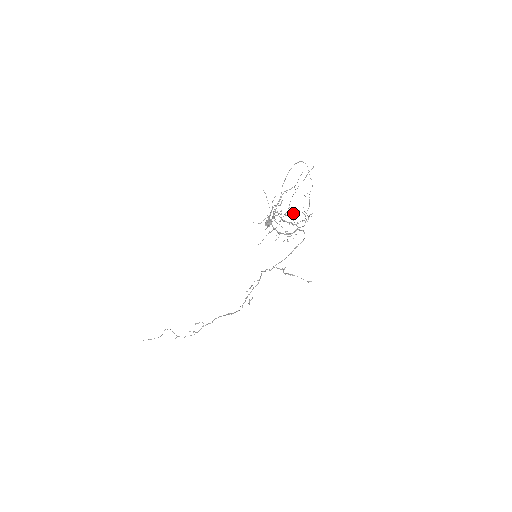
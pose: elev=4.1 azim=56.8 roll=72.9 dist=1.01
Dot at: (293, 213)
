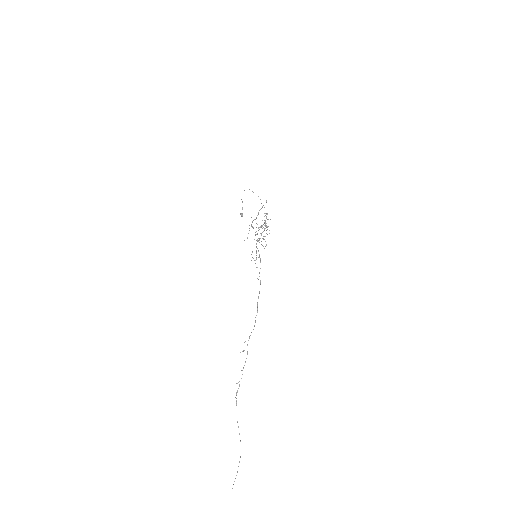
Dot at: occluded
